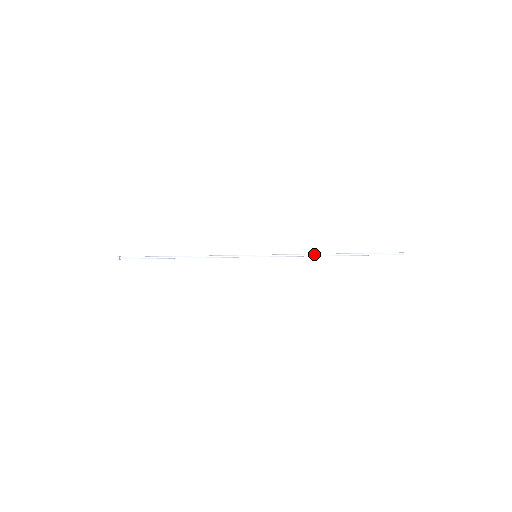
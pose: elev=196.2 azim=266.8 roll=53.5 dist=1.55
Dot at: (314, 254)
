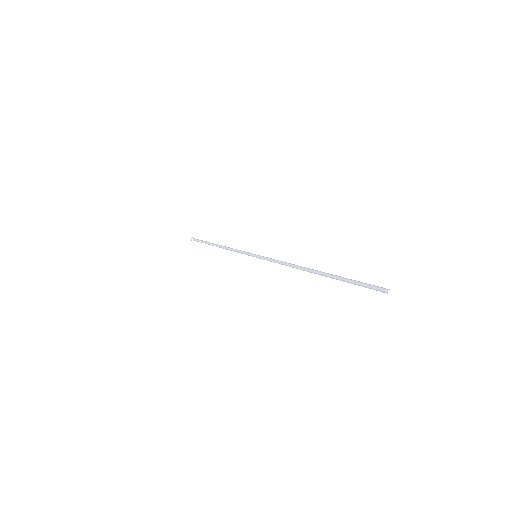
Dot at: (294, 267)
